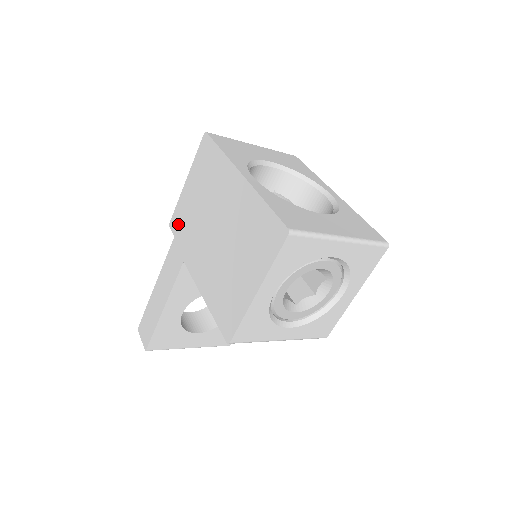
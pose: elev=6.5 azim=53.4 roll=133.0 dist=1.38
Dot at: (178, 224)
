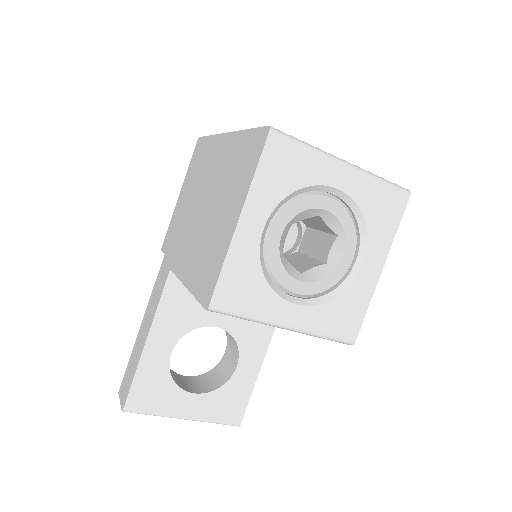
Dot at: (169, 239)
